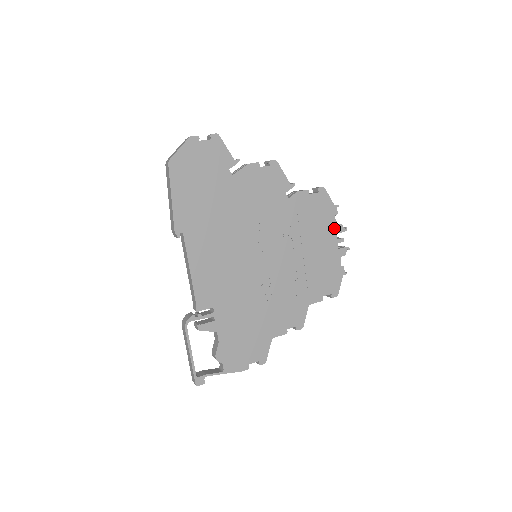
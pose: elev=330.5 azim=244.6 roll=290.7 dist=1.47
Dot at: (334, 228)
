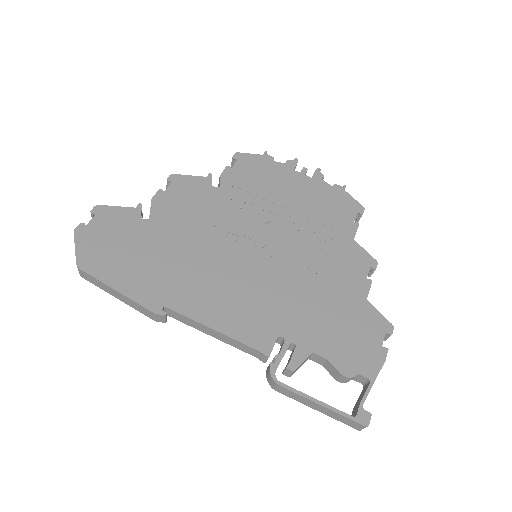
Dot at: (286, 169)
